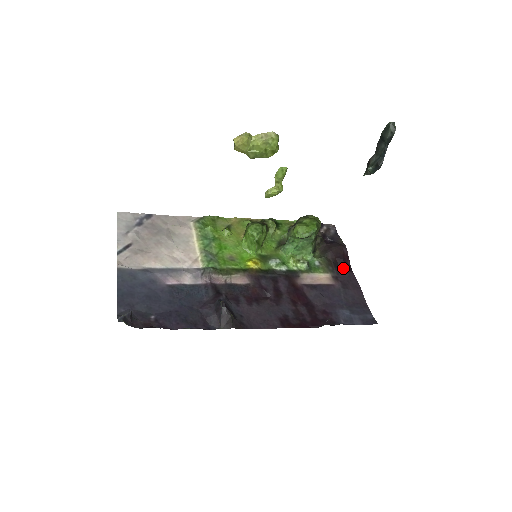
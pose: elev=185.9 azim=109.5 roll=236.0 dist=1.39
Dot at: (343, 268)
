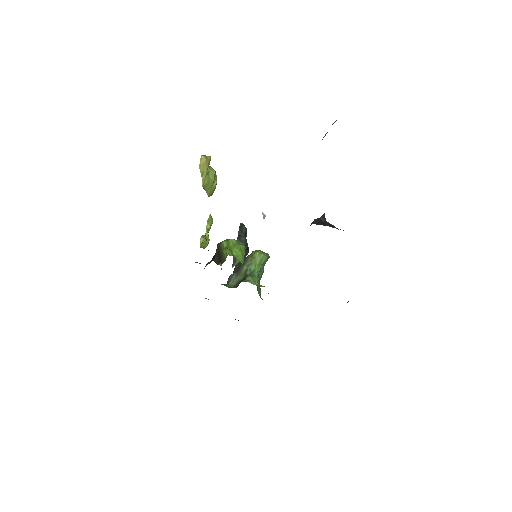
Dot at: occluded
